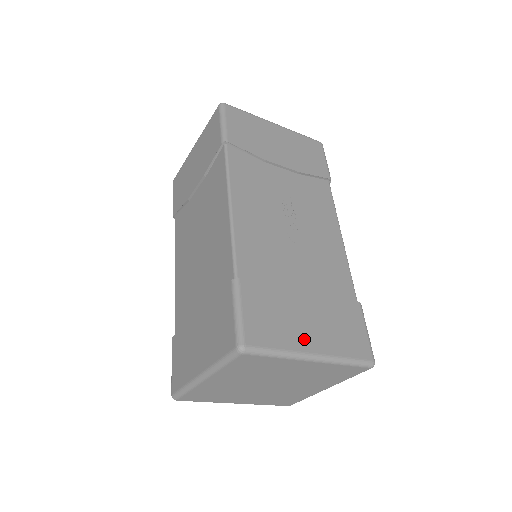
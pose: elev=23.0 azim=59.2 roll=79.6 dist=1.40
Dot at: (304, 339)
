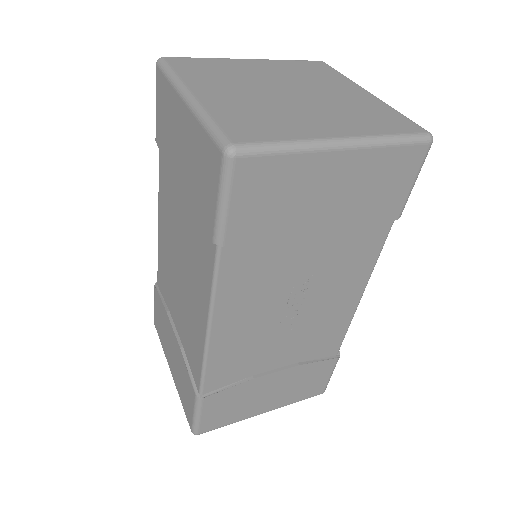
Dot at: (258, 409)
